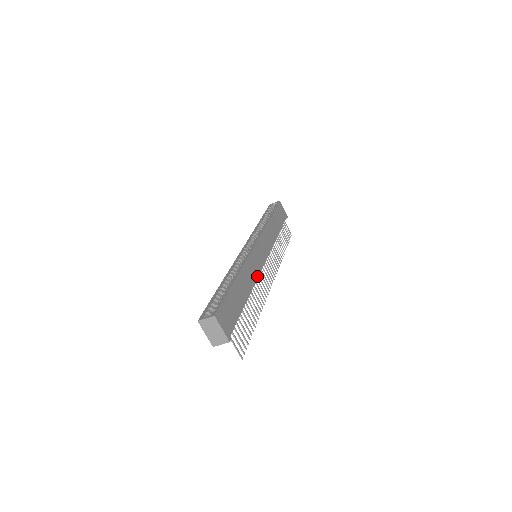
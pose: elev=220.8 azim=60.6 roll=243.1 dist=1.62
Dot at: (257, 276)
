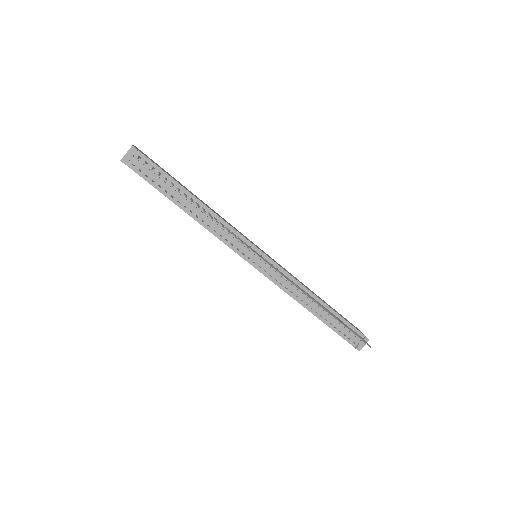
Dot at: (231, 226)
